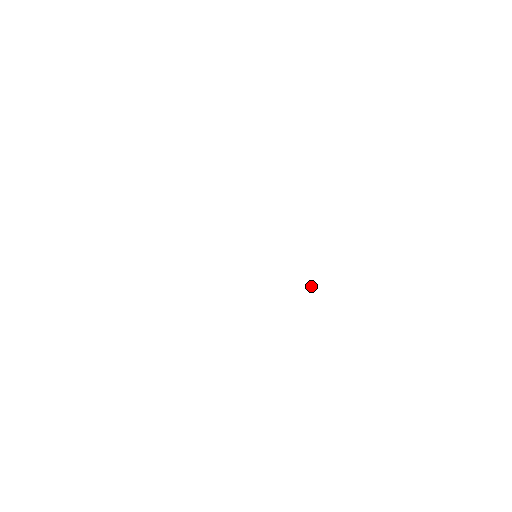
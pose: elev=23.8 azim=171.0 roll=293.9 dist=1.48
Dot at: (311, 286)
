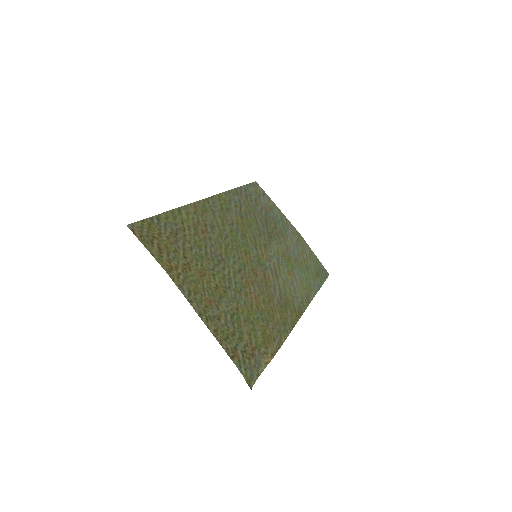
Dot at: (259, 375)
